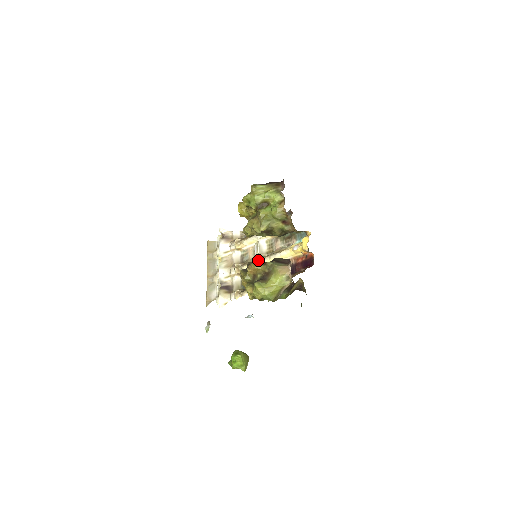
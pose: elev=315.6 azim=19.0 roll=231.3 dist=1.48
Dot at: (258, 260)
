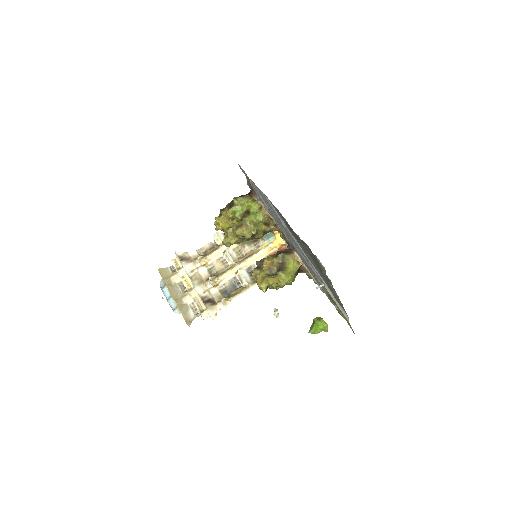
Dot at: (234, 267)
